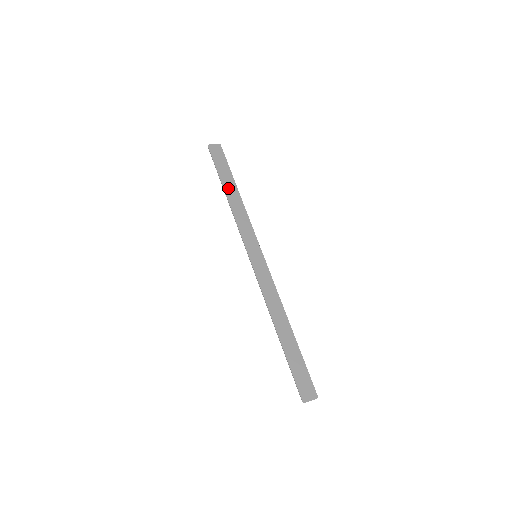
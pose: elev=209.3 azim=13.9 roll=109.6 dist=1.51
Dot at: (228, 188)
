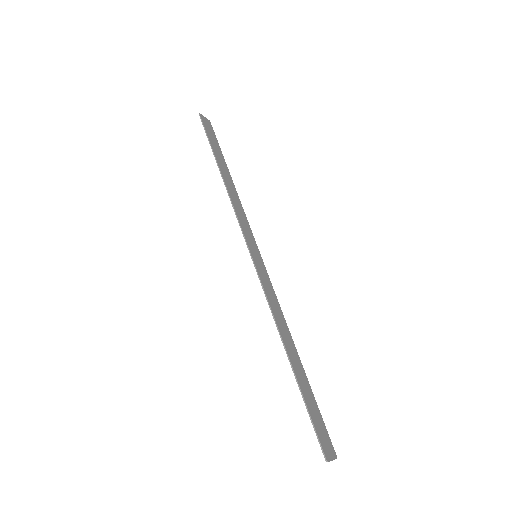
Dot at: (222, 168)
